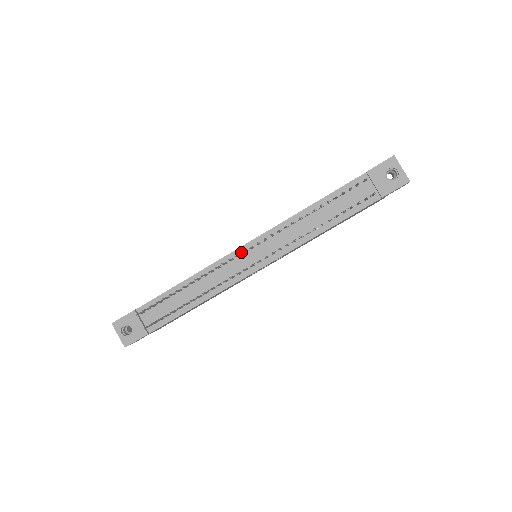
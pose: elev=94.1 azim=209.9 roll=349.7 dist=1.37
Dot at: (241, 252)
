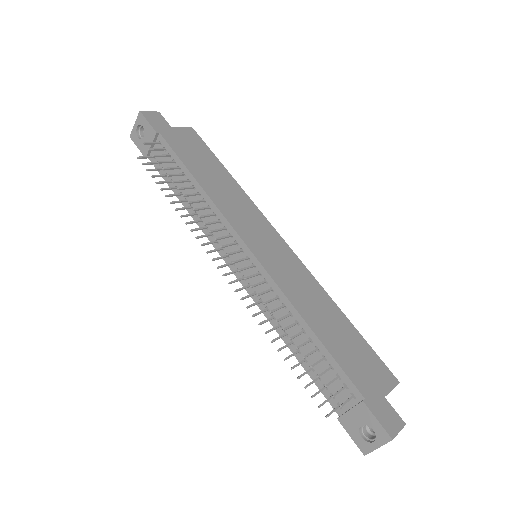
Dot at: (240, 245)
